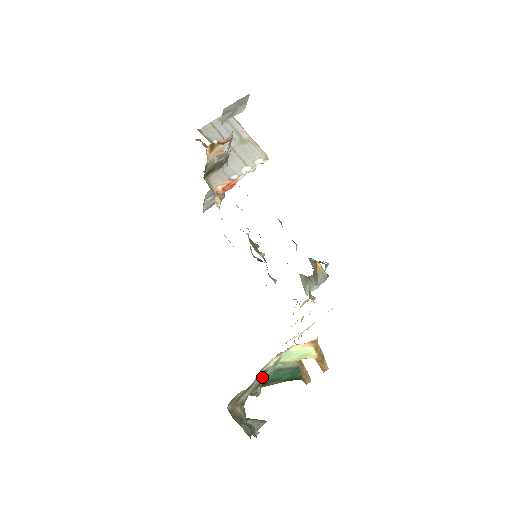
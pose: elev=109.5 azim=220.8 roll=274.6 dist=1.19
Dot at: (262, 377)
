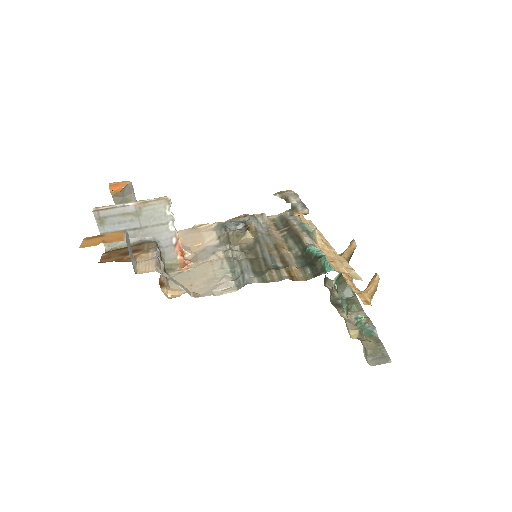
Dot at: (344, 302)
